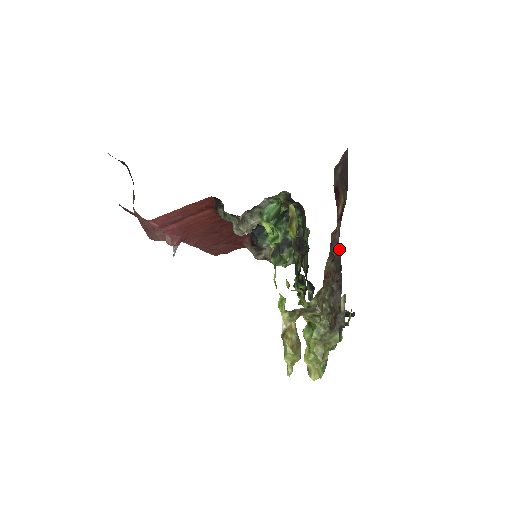
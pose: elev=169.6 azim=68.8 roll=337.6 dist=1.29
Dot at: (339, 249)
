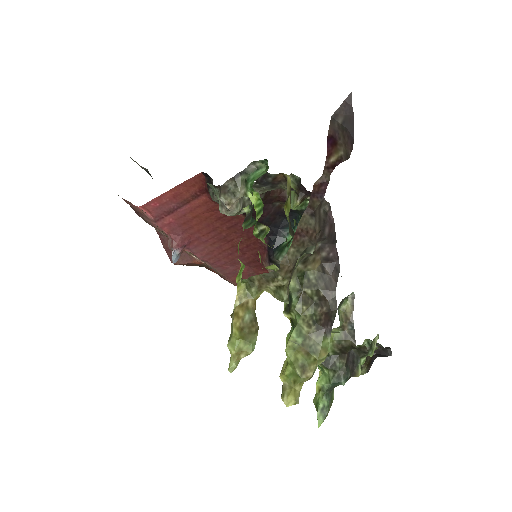
Dot at: (329, 208)
